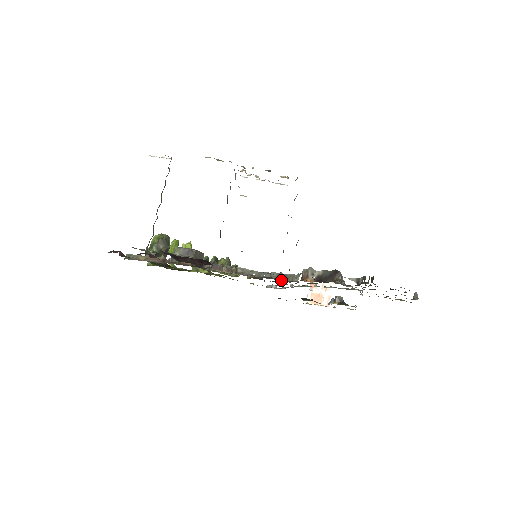
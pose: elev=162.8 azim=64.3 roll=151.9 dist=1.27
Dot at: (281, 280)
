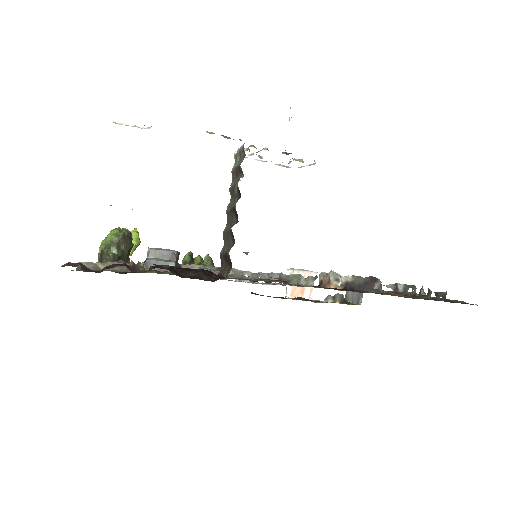
Dot at: (284, 282)
